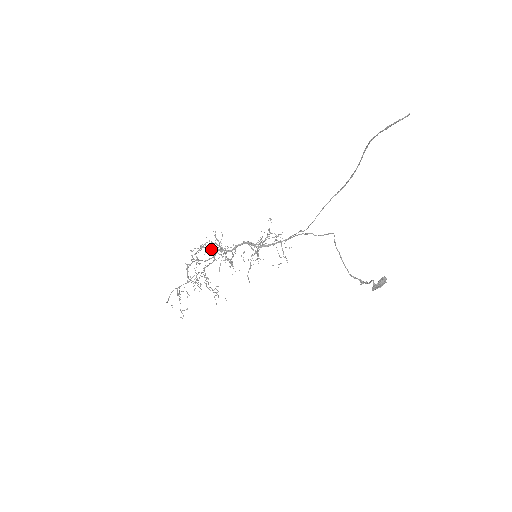
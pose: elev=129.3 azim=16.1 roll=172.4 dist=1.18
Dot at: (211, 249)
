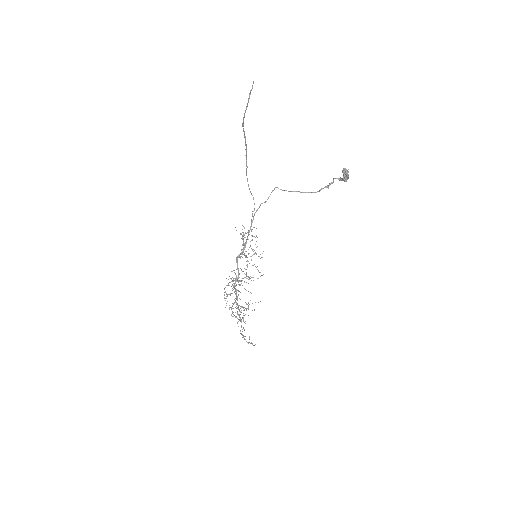
Dot at: occluded
